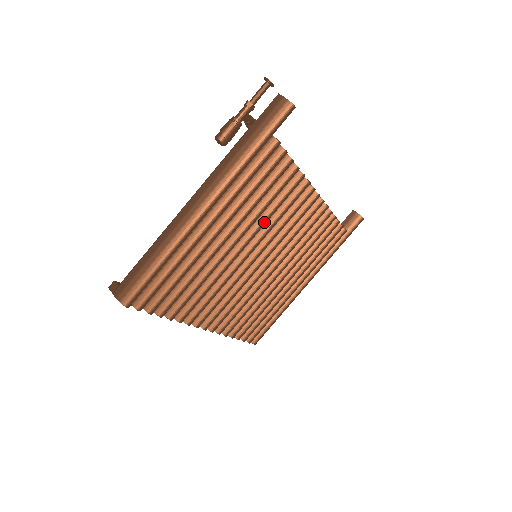
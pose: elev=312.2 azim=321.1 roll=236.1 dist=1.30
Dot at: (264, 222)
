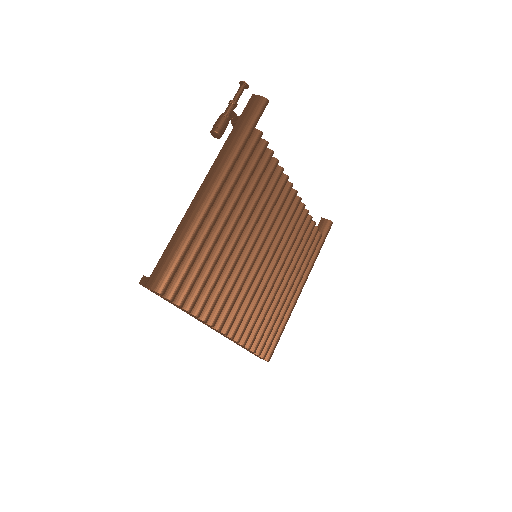
Dot at: (260, 213)
